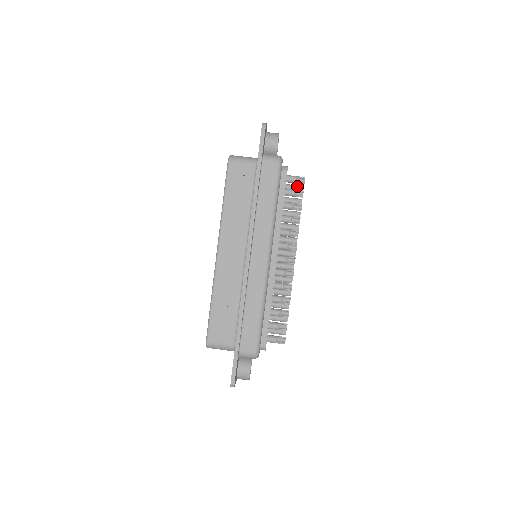
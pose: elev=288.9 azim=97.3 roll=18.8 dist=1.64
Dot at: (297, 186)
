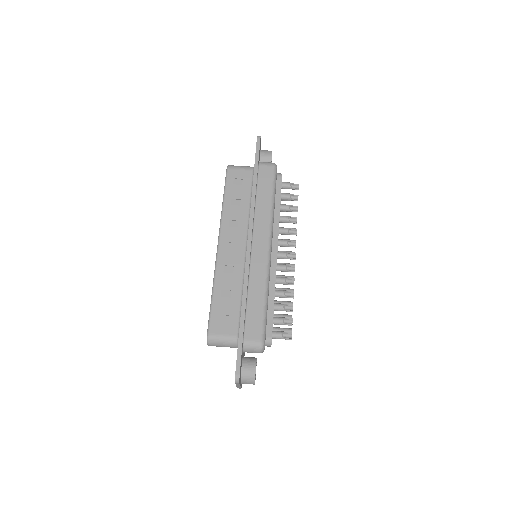
Dot at: occluded
